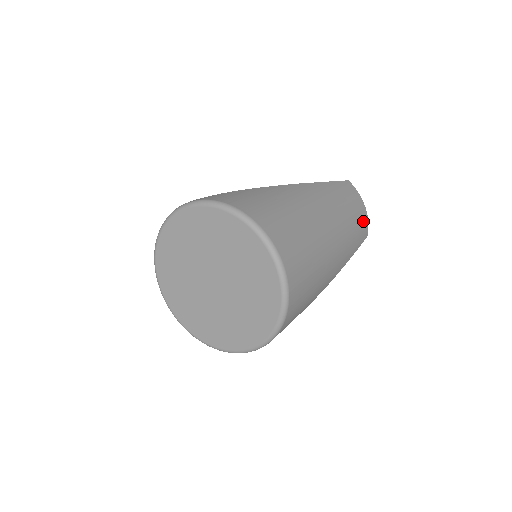
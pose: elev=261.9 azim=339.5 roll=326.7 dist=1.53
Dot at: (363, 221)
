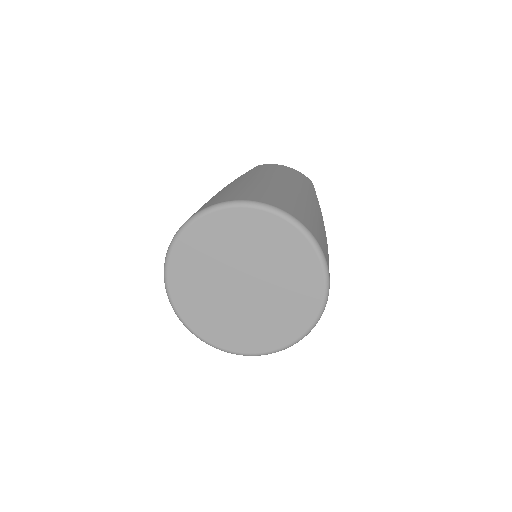
Dot at: (296, 173)
